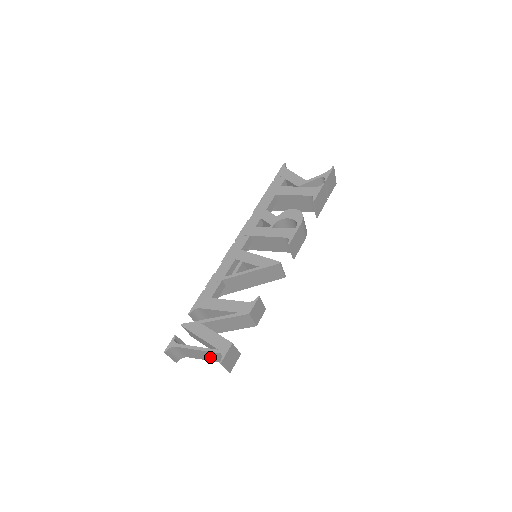
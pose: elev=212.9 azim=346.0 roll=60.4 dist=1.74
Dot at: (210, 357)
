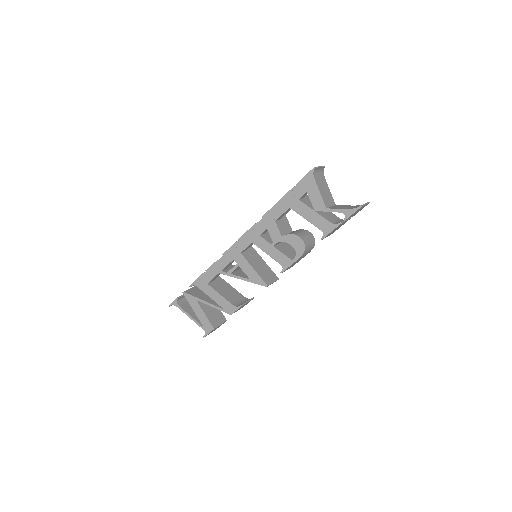
Dot at: occluded
